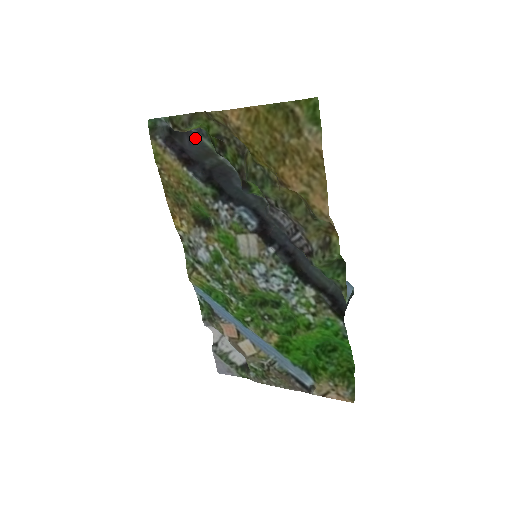
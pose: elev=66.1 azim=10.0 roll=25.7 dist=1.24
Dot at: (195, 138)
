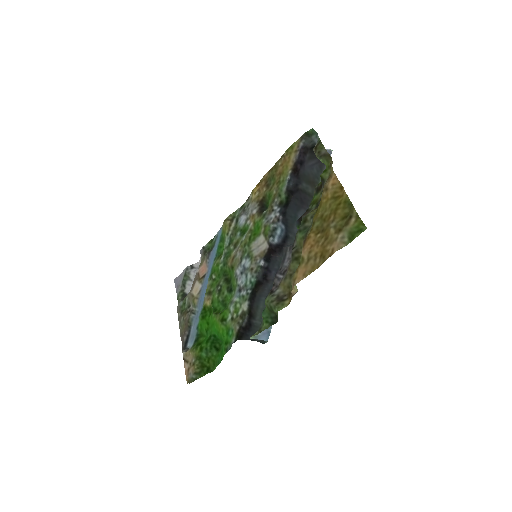
Dot at: (320, 168)
